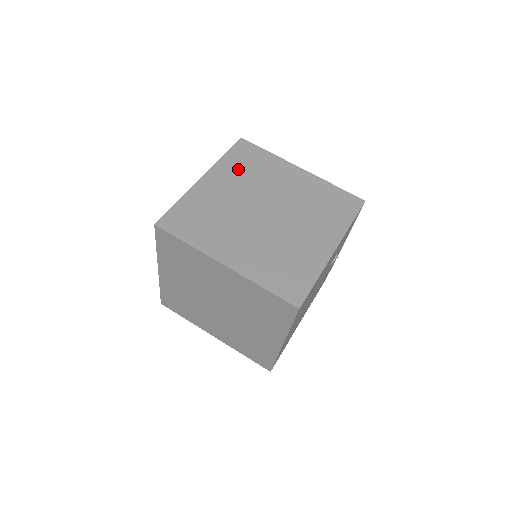
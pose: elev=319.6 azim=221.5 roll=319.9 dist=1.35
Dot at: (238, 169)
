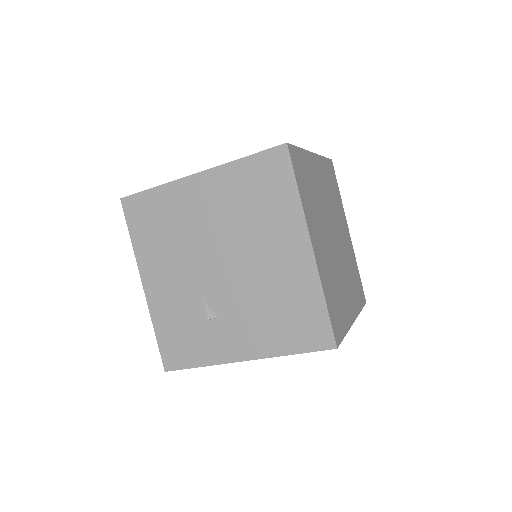
Dot at: (310, 202)
